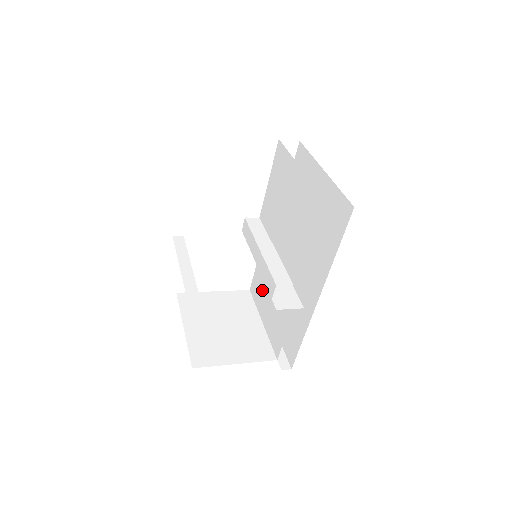
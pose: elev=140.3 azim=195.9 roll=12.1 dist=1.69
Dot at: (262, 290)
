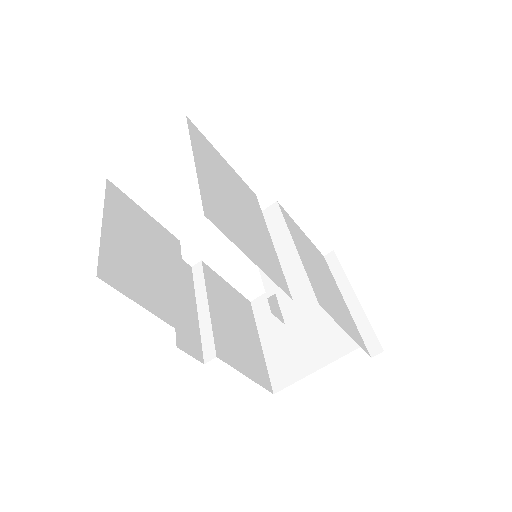
Dot at: occluded
